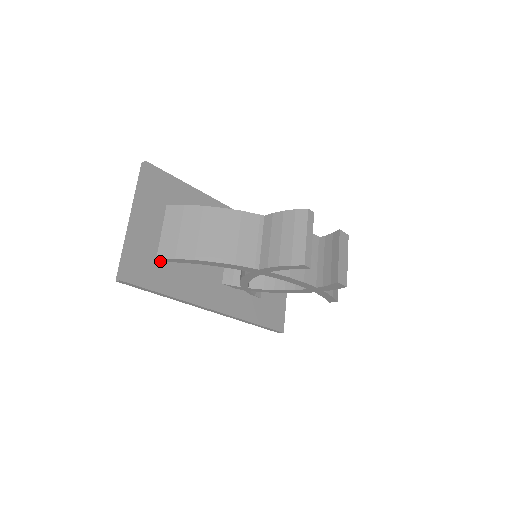
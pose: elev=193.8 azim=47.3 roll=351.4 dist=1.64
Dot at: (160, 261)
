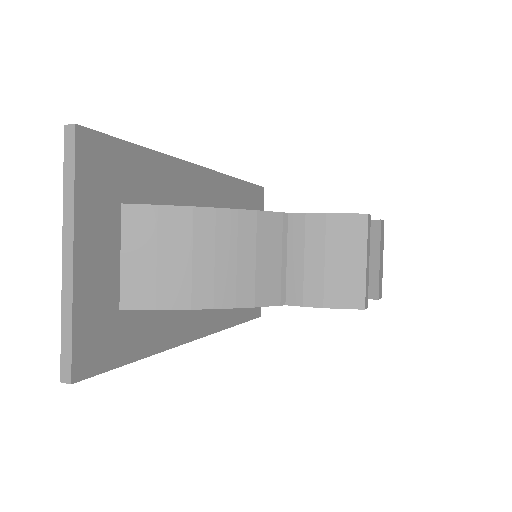
Dot at: (125, 310)
